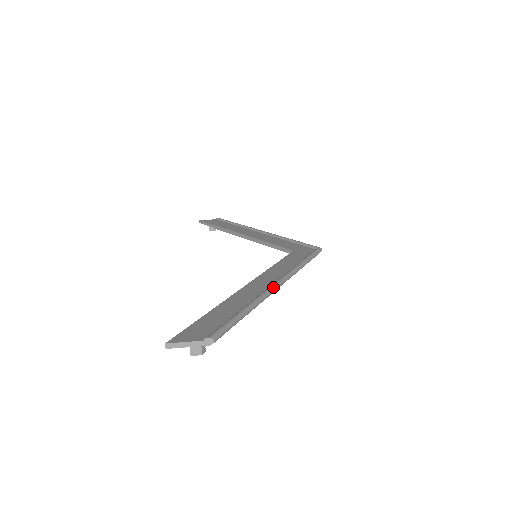
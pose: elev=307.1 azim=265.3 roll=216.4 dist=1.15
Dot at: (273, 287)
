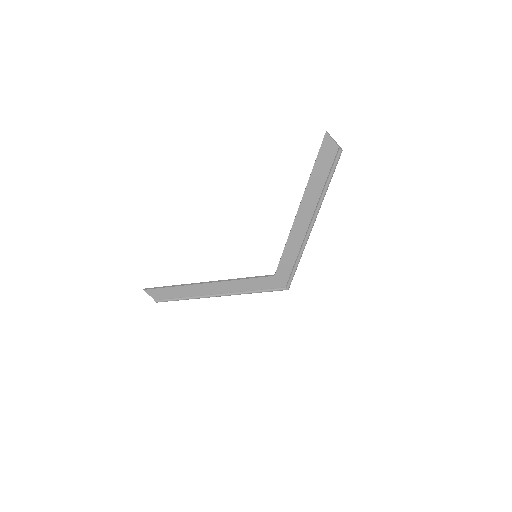
Dot at: occluded
